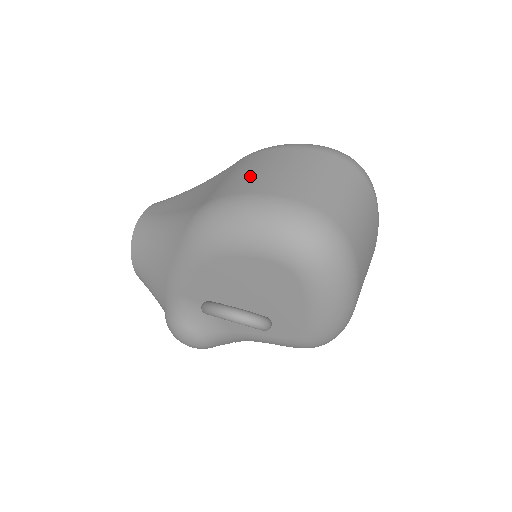
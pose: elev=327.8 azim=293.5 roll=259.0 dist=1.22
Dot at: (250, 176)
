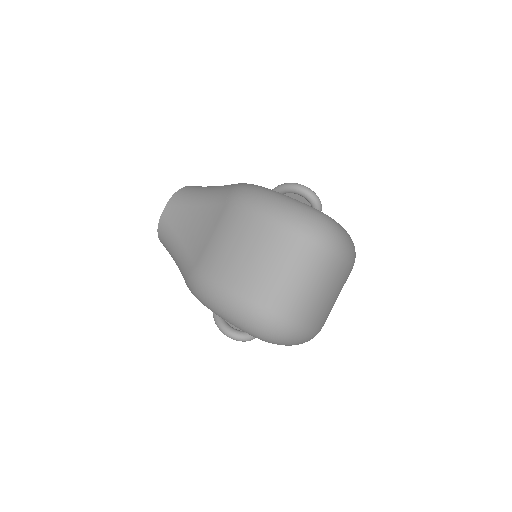
Dot at: (227, 255)
